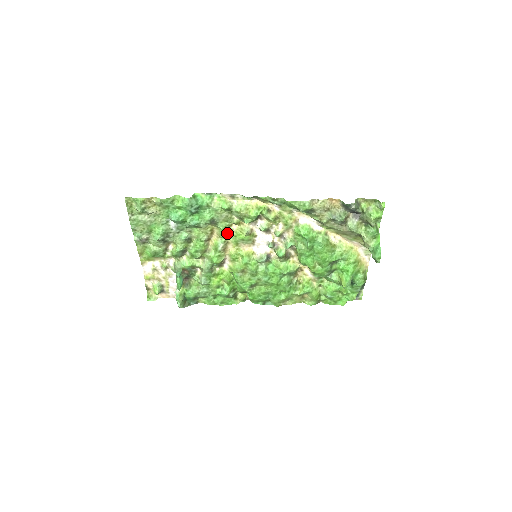
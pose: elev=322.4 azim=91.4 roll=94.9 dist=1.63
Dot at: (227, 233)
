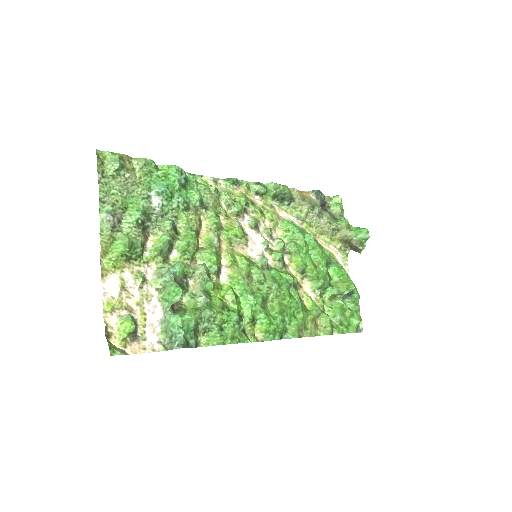
Dot at: (219, 223)
